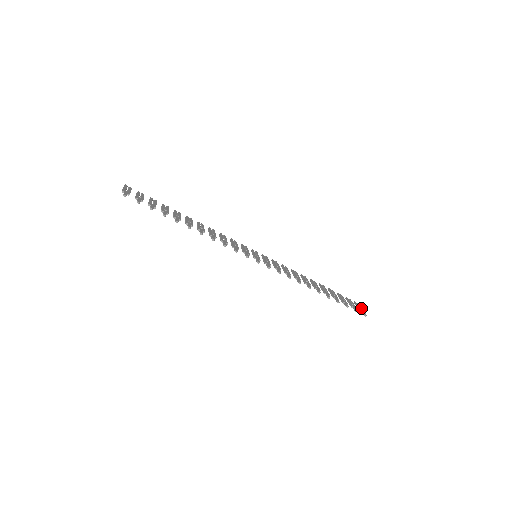
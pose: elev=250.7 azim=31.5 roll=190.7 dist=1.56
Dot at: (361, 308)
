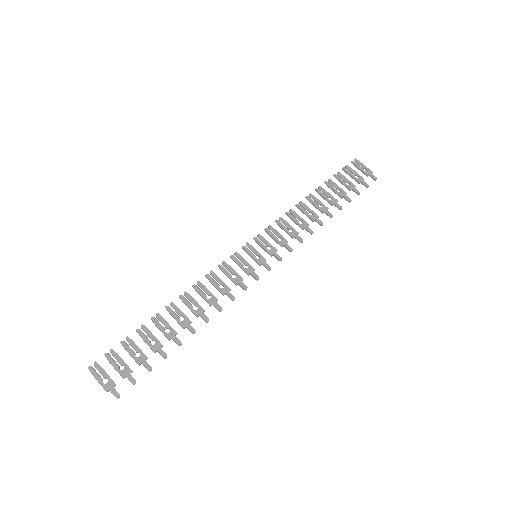
Dot at: (364, 168)
